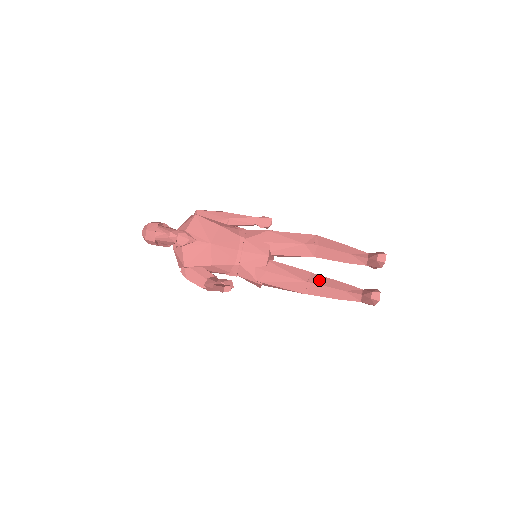
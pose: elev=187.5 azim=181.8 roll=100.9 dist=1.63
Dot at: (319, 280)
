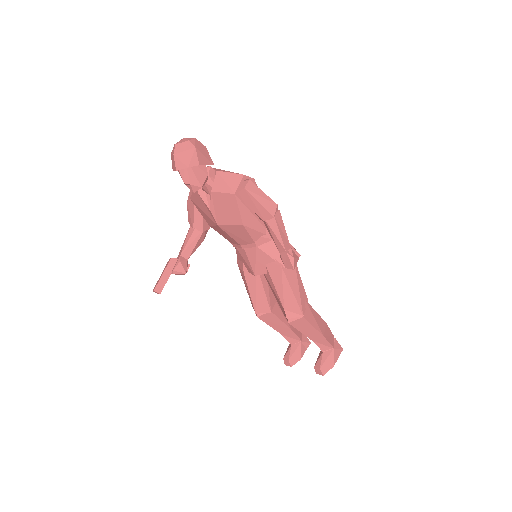
Dot at: (269, 319)
